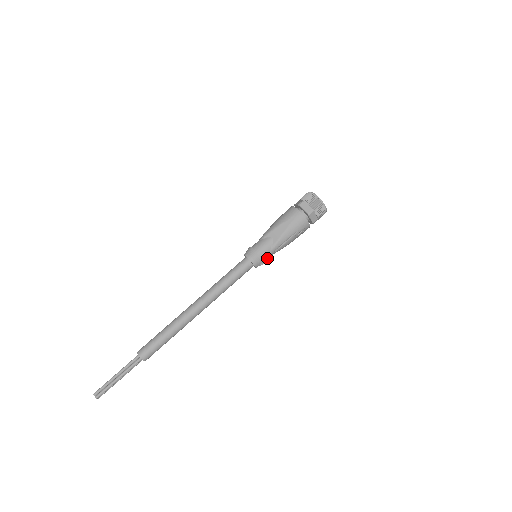
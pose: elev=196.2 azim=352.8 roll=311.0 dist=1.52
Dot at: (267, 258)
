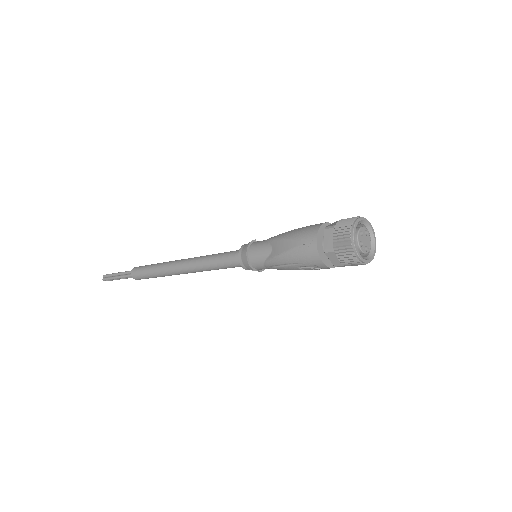
Dot at: (262, 268)
